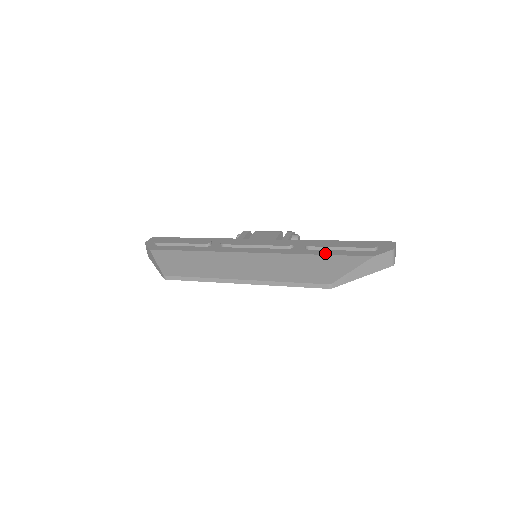
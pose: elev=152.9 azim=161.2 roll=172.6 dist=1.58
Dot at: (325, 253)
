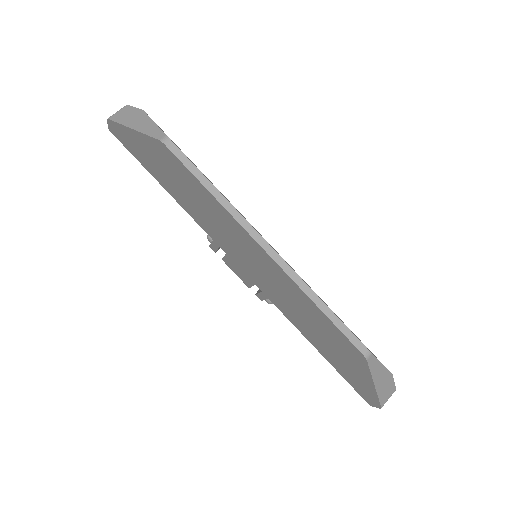
Dot at: occluded
